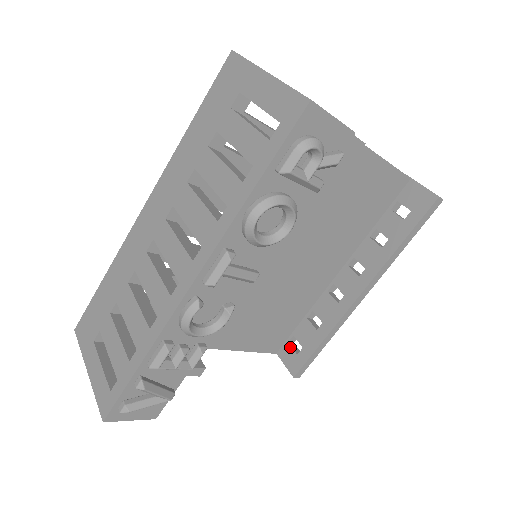
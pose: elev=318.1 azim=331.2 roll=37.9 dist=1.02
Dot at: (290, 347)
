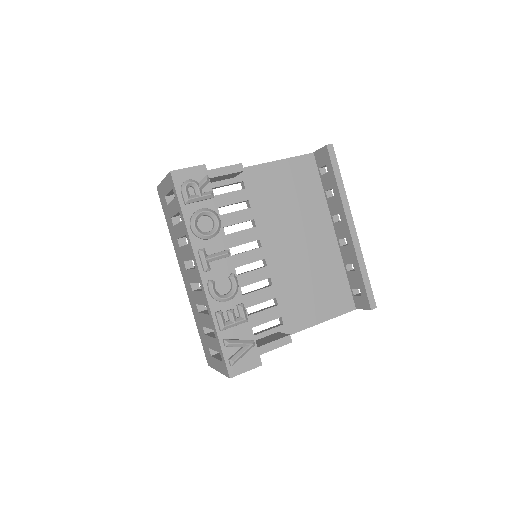
Dot at: (356, 297)
